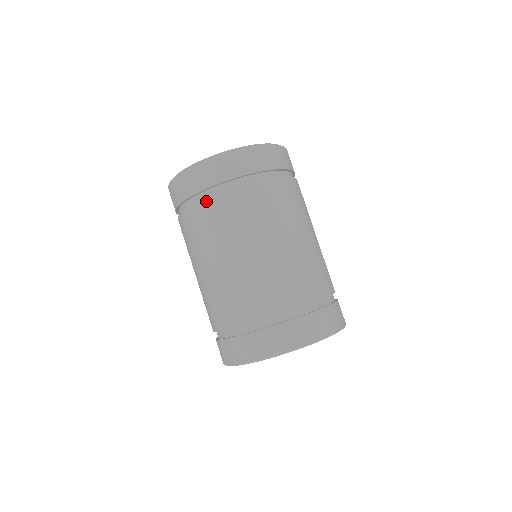
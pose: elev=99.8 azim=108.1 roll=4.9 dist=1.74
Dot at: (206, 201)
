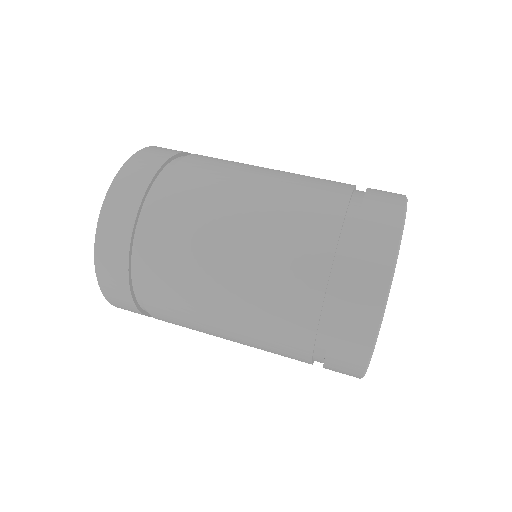
Dot at: (147, 232)
